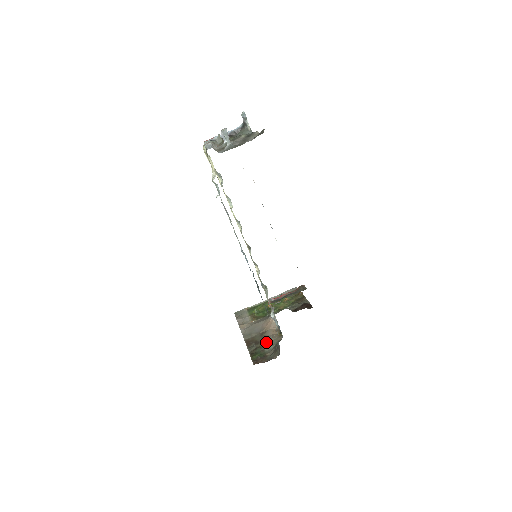
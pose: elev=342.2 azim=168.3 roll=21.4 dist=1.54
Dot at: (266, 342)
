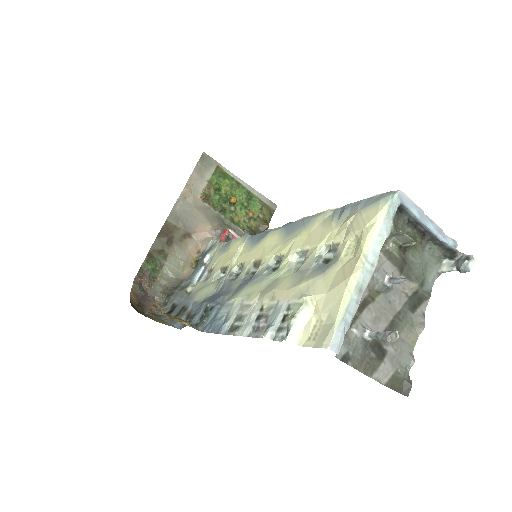
Dot at: (175, 257)
